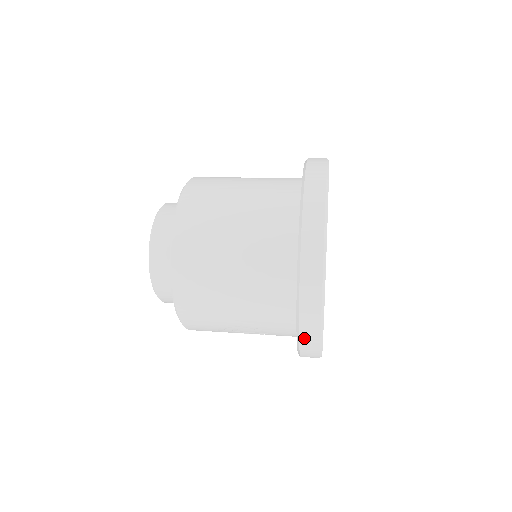
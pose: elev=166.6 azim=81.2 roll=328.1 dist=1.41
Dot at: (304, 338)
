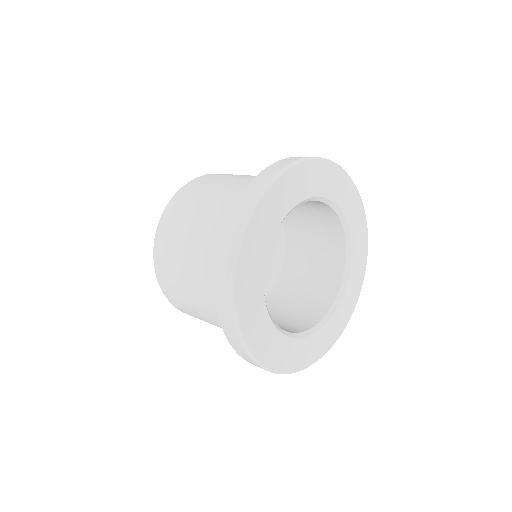
Dot at: occluded
